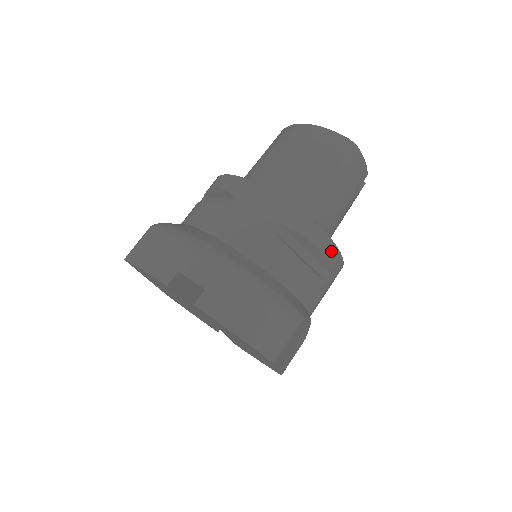
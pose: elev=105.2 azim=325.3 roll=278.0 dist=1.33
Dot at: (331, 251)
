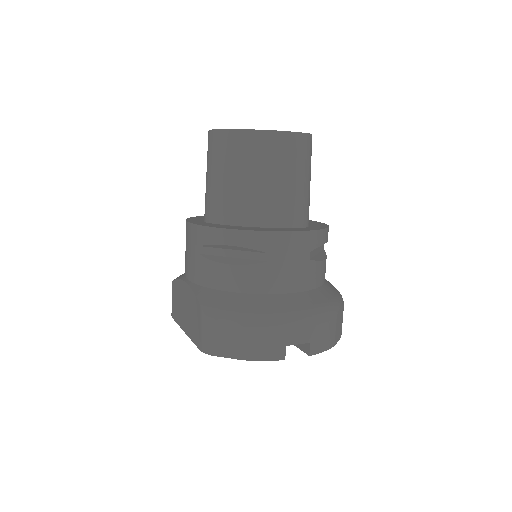
Dot at: occluded
